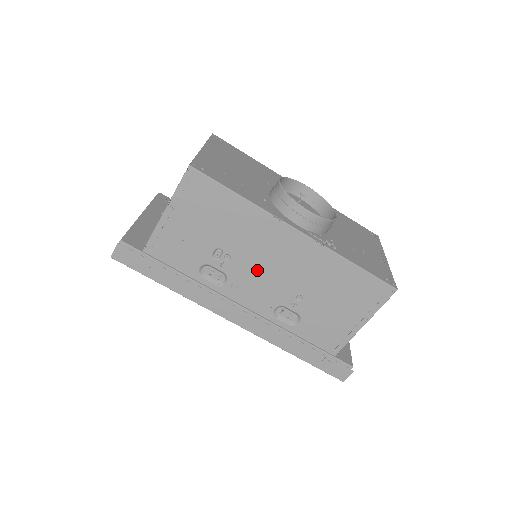
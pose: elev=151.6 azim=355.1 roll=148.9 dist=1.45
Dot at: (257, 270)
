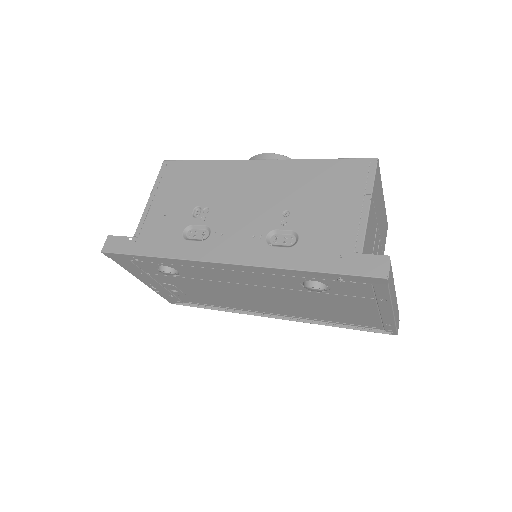
Dot at: (236, 208)
